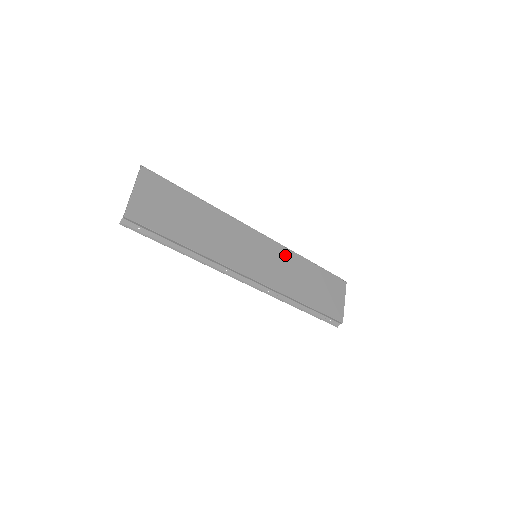
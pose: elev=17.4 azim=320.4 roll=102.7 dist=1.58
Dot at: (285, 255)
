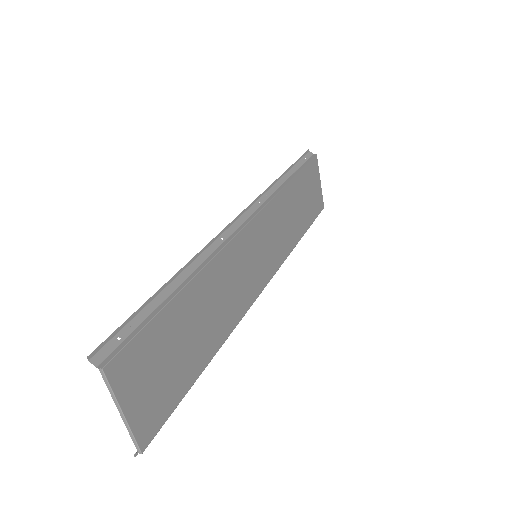
Dot at: (274, 210)
